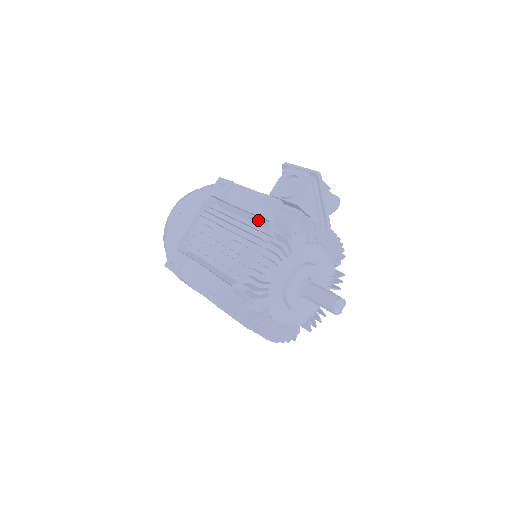
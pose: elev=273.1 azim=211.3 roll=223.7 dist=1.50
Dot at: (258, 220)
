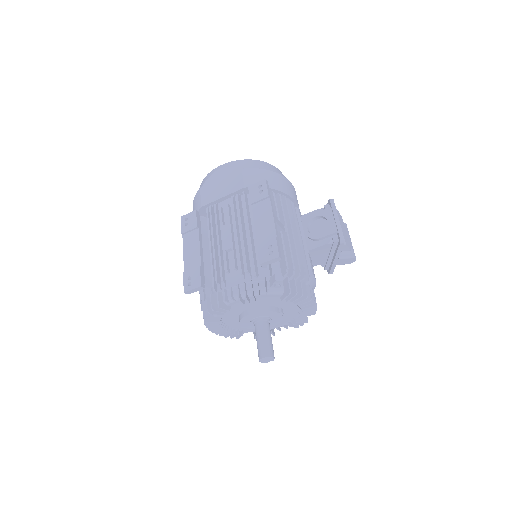
Dot at: occluded
